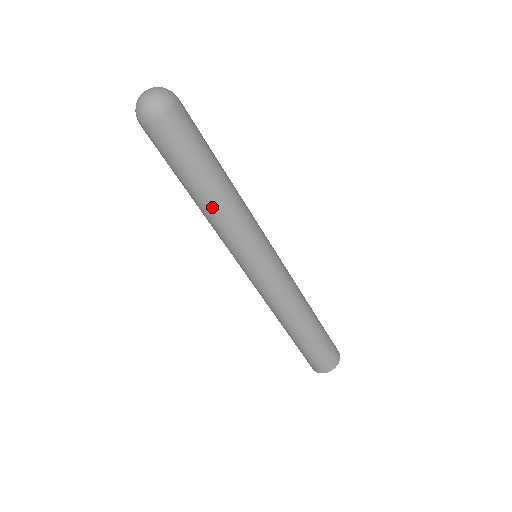
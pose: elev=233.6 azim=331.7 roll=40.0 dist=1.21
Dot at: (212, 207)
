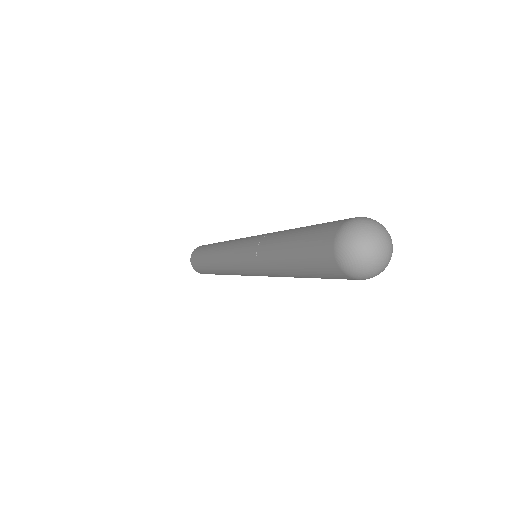
Dot at: (287, 276)
